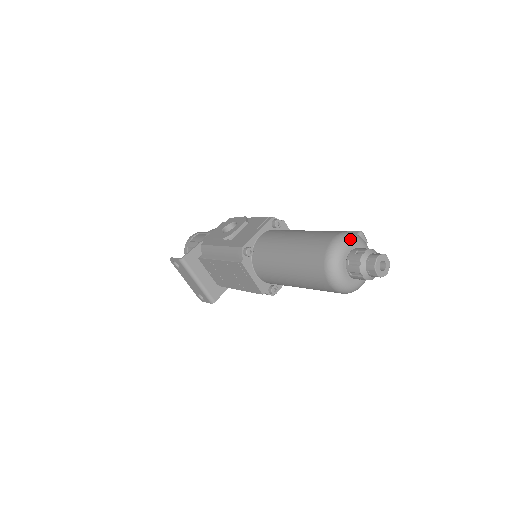
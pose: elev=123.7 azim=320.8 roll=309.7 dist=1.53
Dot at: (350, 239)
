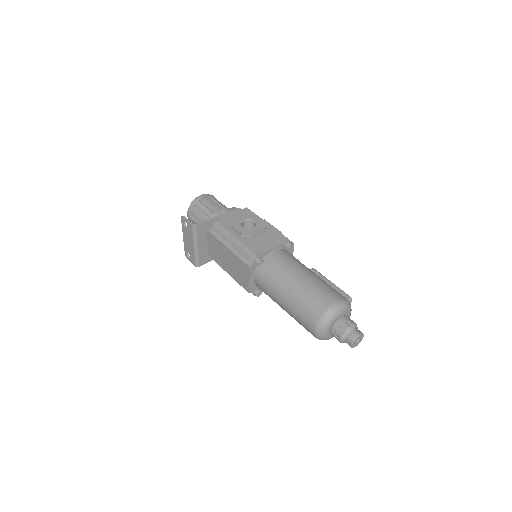
Dot at: (346, 308)
